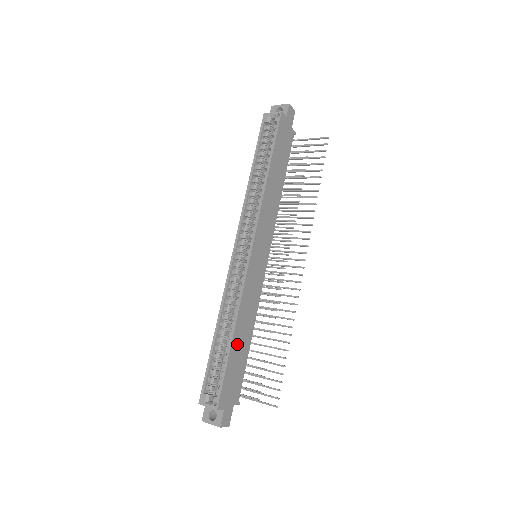
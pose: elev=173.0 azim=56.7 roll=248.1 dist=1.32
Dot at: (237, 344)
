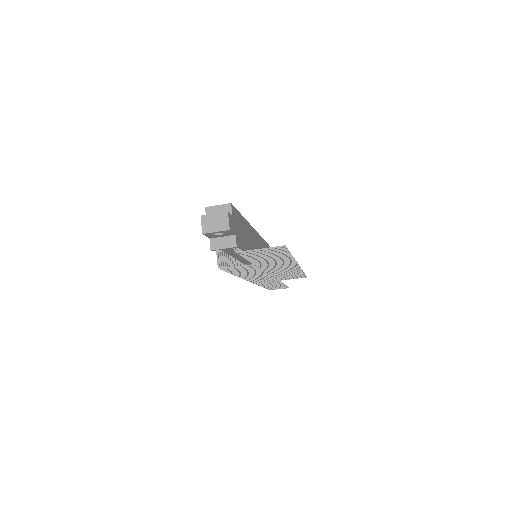
Dot at: (246, 229)
